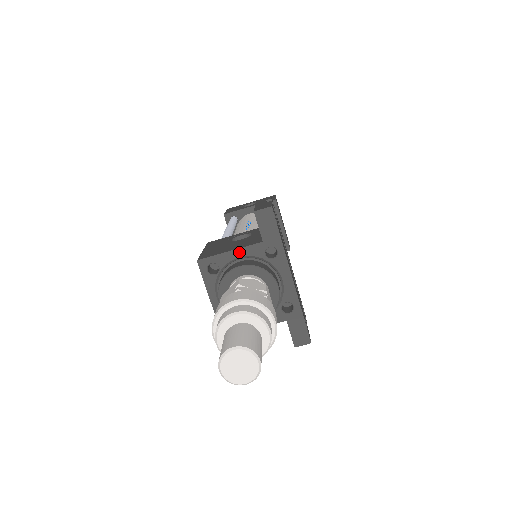
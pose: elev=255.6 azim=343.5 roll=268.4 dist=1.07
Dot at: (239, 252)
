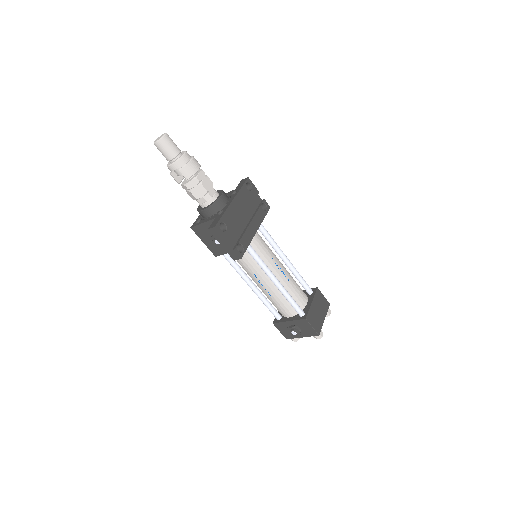
Dot at: occluded
